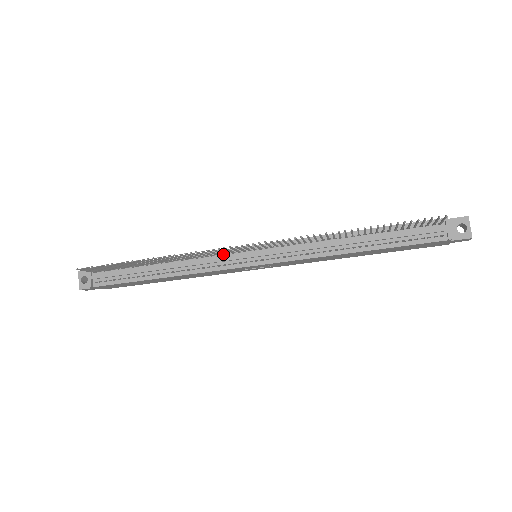
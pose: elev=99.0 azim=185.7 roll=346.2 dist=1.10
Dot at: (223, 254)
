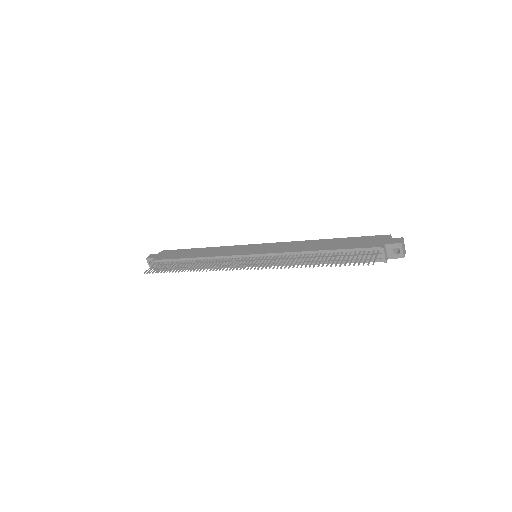
Dot at: (233, 259)
